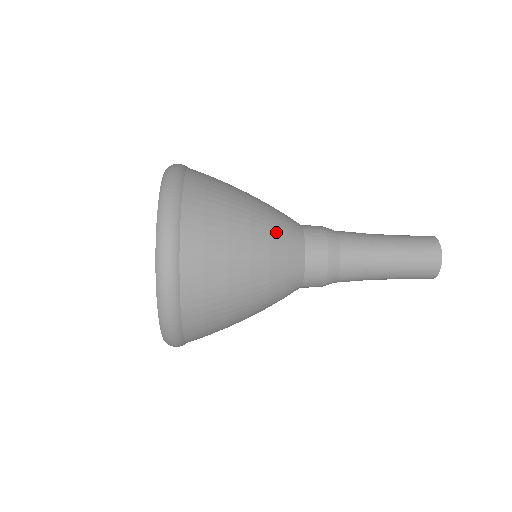
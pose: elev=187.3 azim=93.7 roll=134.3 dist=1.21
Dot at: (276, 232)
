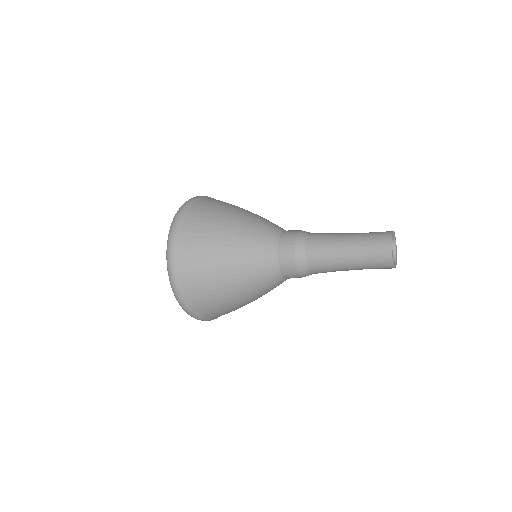
Dot at: (251, 242)
